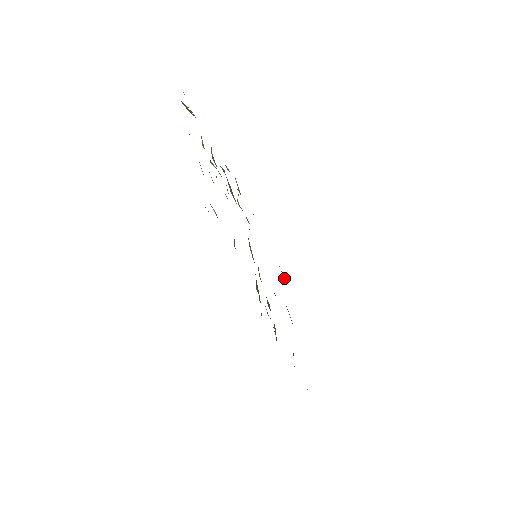
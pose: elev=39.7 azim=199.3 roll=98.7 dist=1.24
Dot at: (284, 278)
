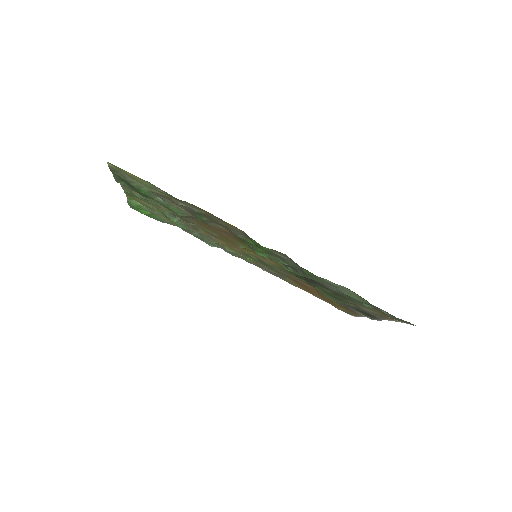
Dot at: (346, 310)
